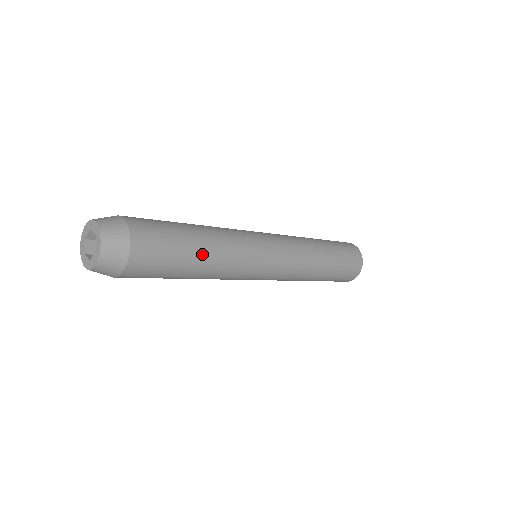
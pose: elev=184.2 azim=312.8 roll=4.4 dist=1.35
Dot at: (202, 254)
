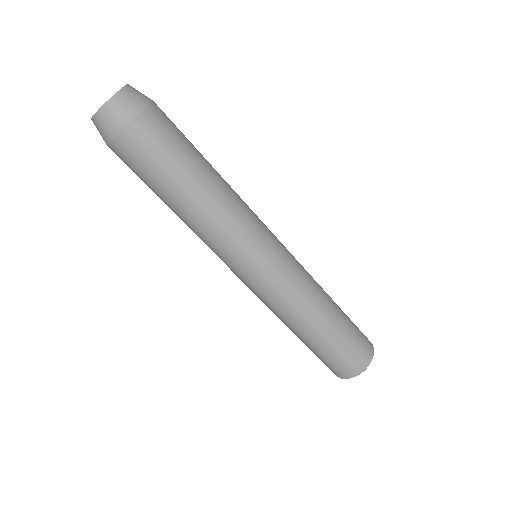
Dot at: (202, 181)
